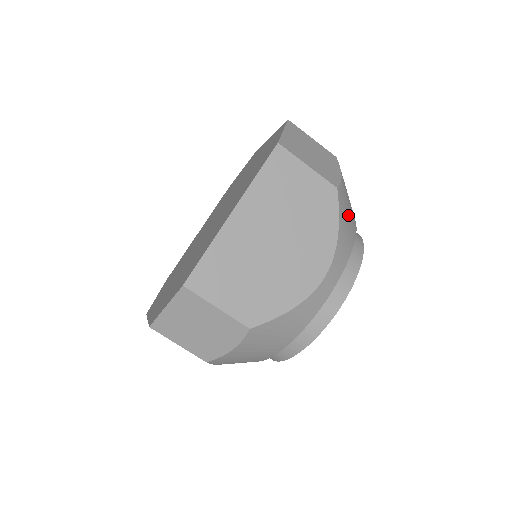
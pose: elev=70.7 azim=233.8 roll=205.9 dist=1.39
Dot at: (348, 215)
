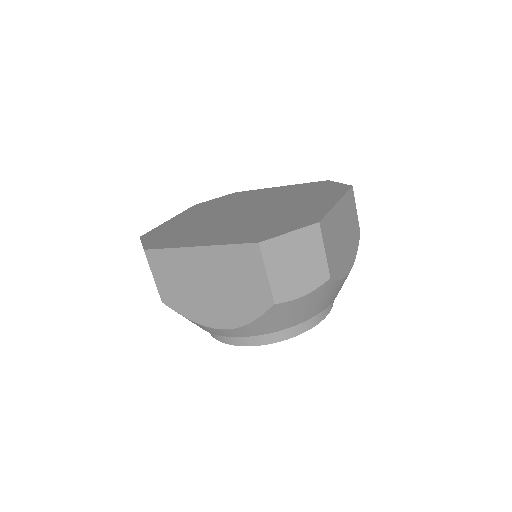
Dot at: (282, 318)
